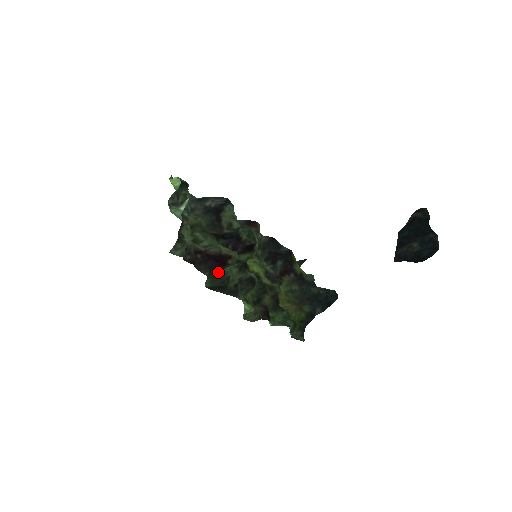
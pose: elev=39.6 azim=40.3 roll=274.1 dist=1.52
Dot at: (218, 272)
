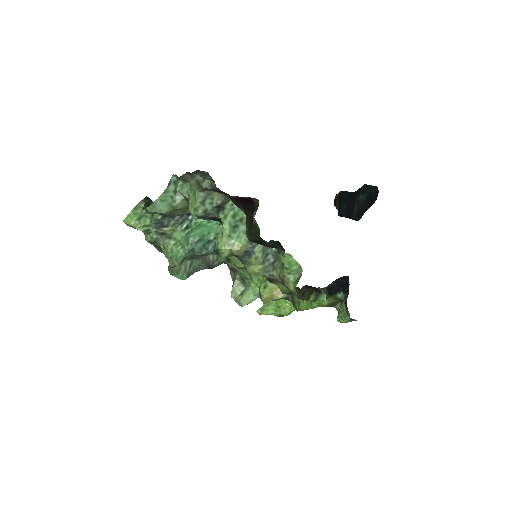
Dot at: (251, 211)
